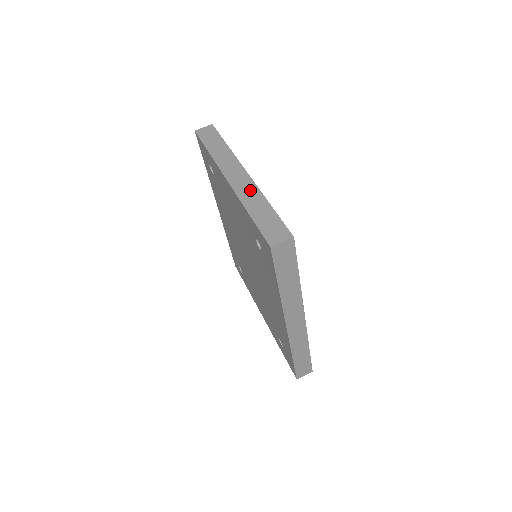
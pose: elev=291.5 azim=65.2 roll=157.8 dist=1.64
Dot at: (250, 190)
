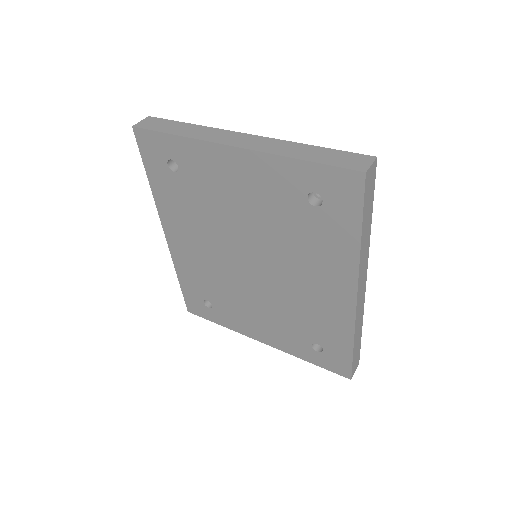
Dot at: (274, 144)
